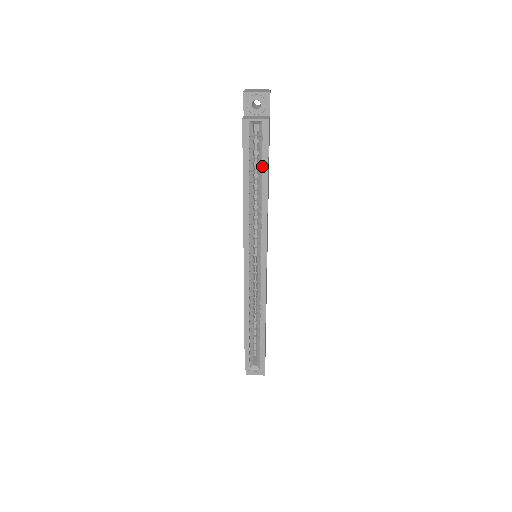
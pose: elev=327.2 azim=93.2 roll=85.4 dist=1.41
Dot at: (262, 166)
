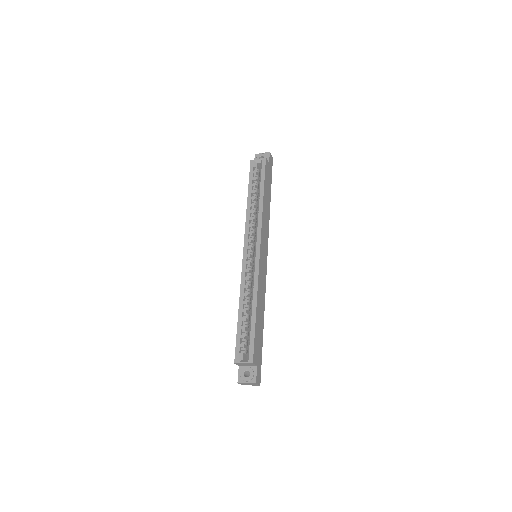
Dot at: (260, 183)
